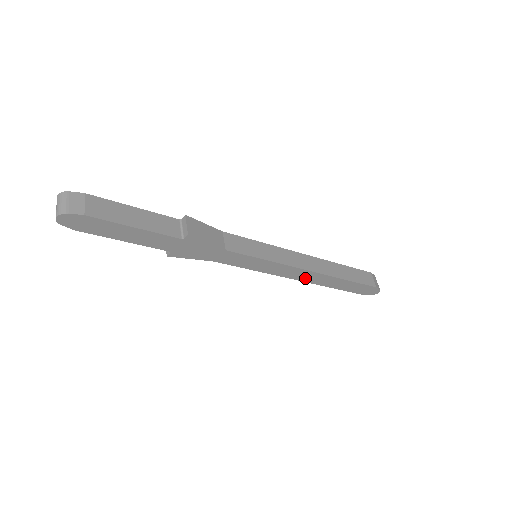
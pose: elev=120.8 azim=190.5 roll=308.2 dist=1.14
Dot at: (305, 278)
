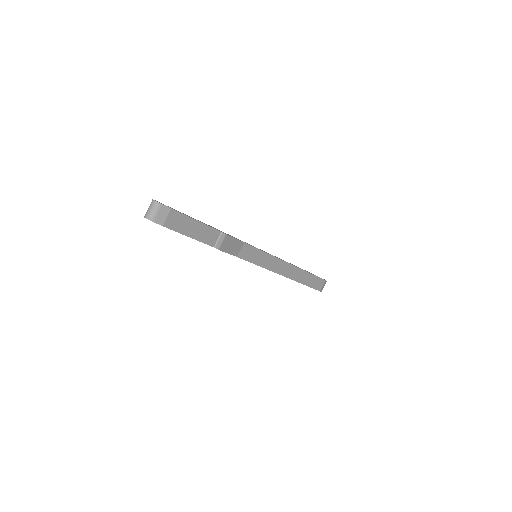
Dot at: occluded
